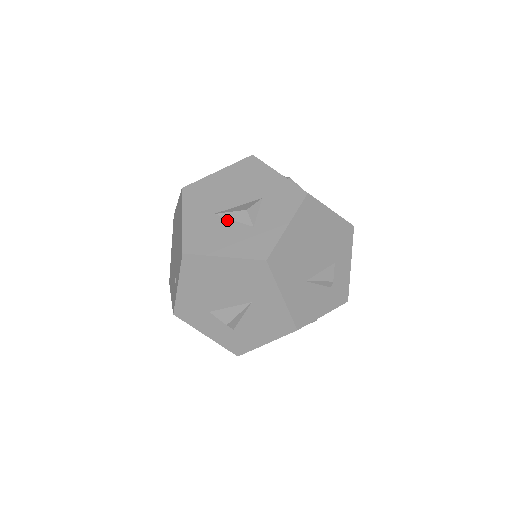
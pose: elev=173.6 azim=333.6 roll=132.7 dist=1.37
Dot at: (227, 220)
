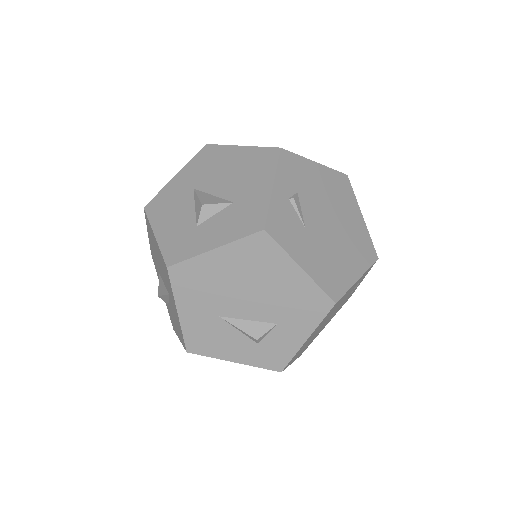
Dot at: (192, 202)
